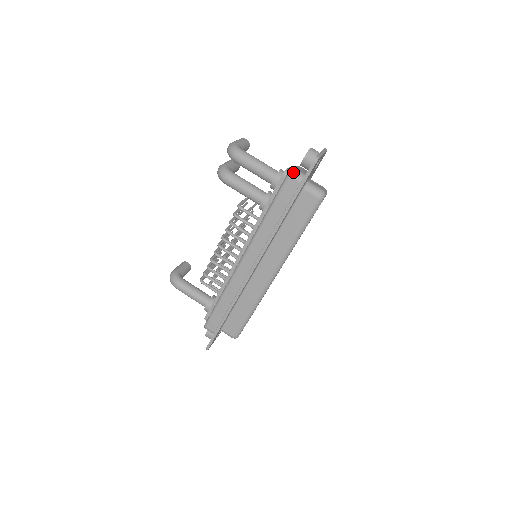
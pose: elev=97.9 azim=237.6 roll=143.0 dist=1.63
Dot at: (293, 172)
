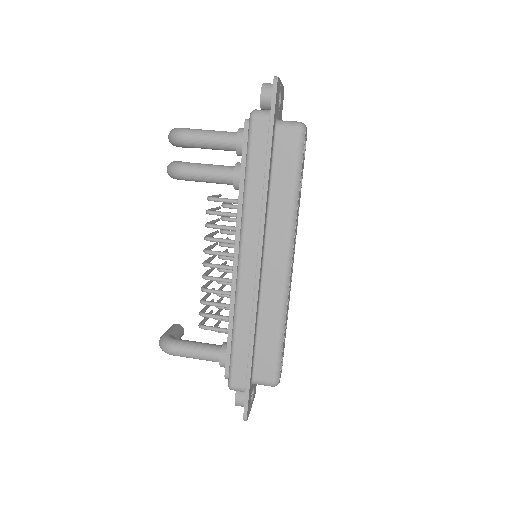
Dot at: (255, 112)
